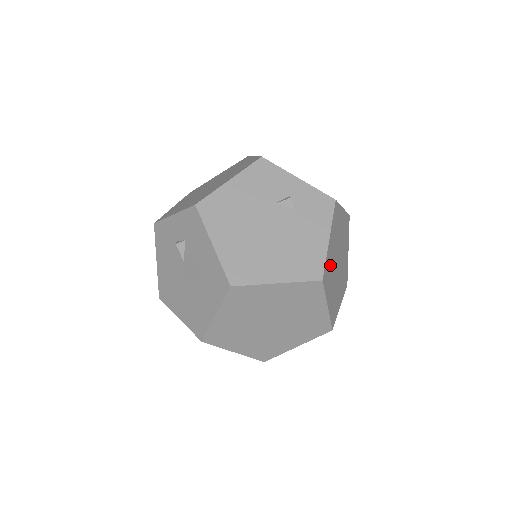
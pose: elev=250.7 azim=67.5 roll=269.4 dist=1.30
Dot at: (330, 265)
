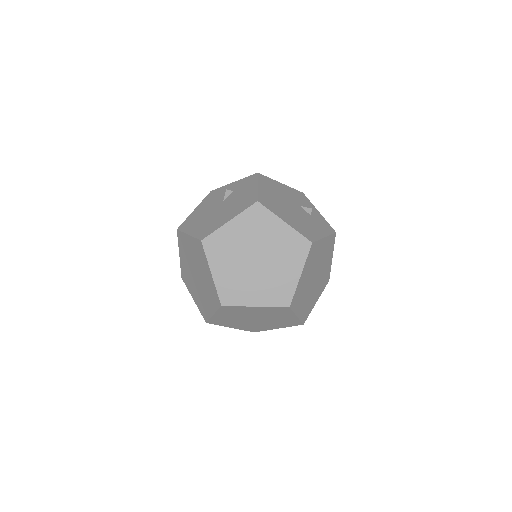
Dot at: (316, 255)
